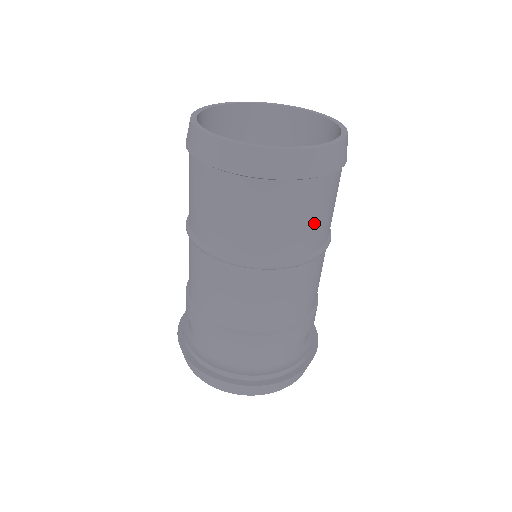
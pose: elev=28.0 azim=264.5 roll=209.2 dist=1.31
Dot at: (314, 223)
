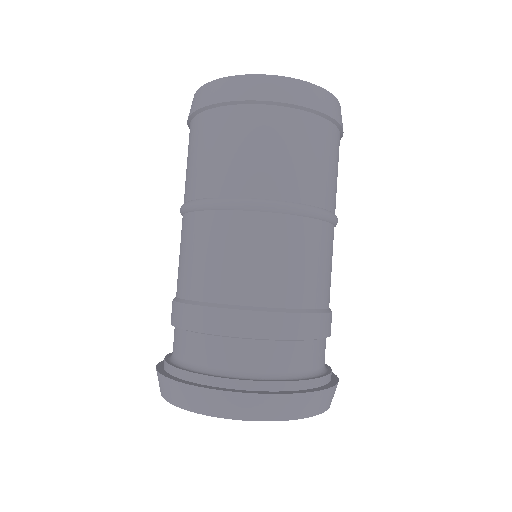
Dot at: (316, 168)
